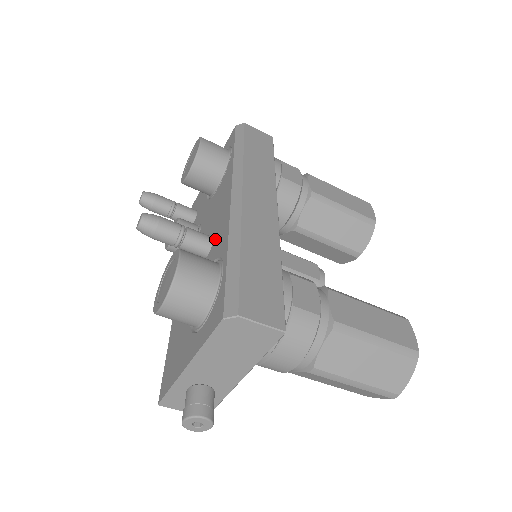
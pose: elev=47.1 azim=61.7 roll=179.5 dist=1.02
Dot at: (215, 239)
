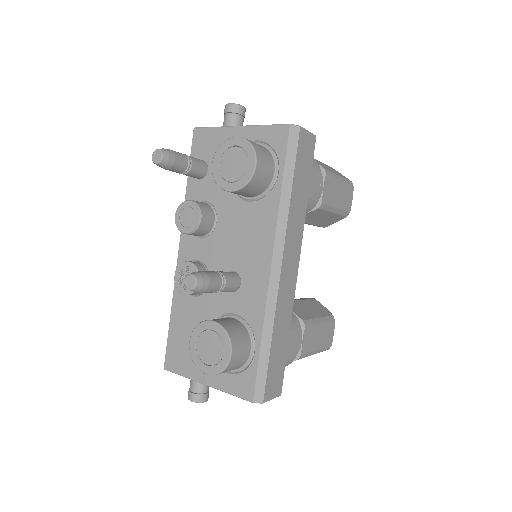
Dot at: (244, 289)
